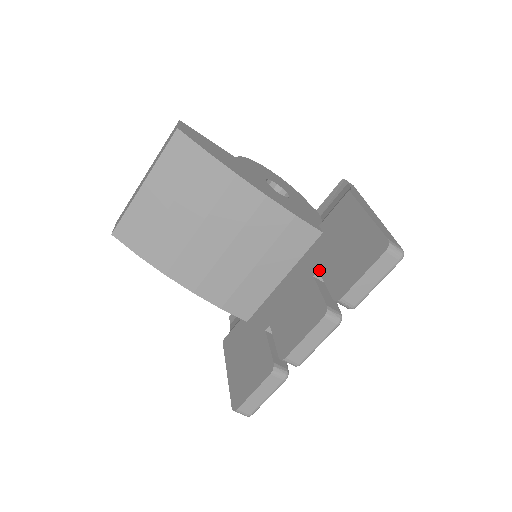
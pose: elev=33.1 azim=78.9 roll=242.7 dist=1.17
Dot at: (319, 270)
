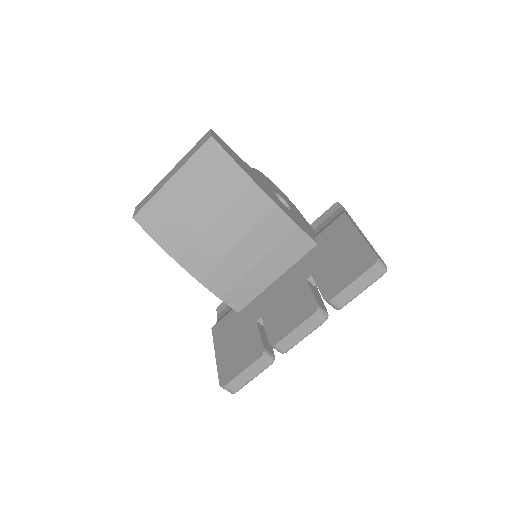
Dot at: (312, 274)
